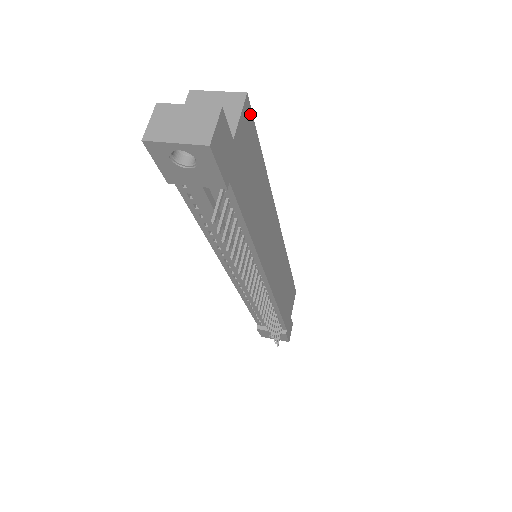
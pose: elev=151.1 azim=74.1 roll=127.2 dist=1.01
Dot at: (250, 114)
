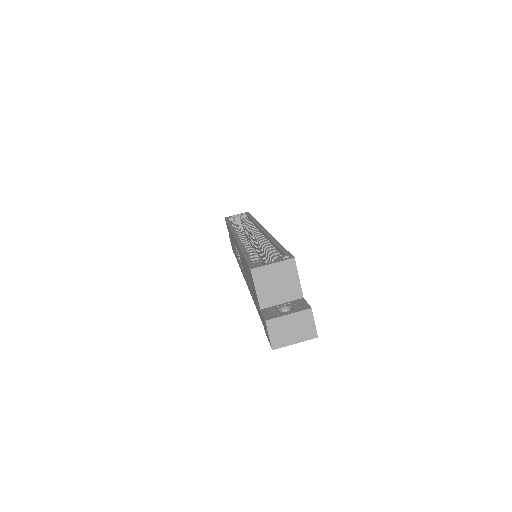
Dot at: occluded
